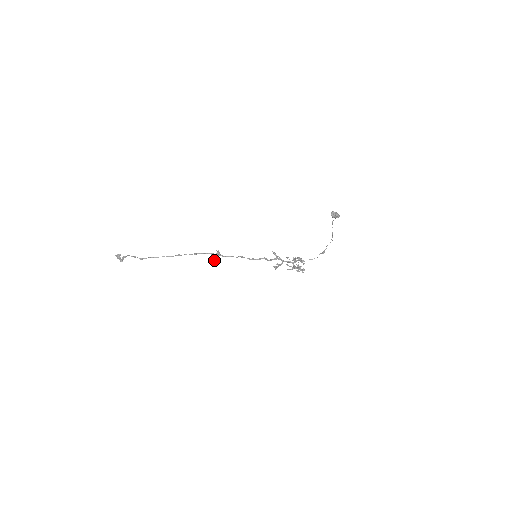
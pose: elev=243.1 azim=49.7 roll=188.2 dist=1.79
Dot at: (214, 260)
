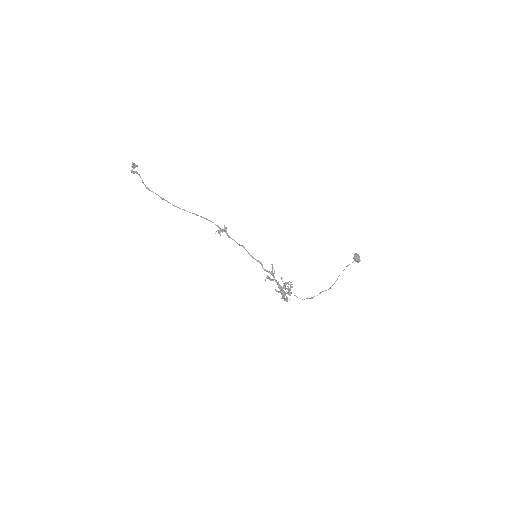
Dot at: (218, 231)
